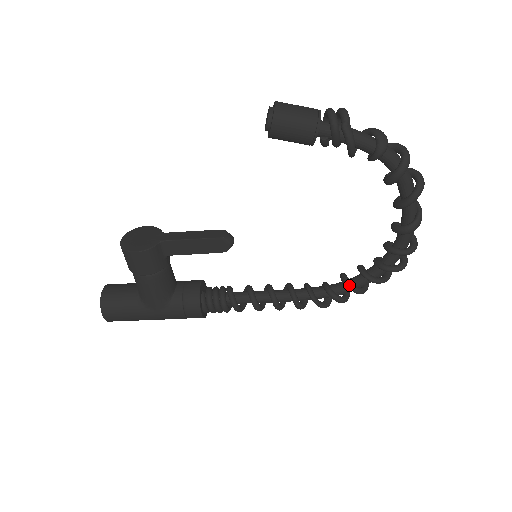
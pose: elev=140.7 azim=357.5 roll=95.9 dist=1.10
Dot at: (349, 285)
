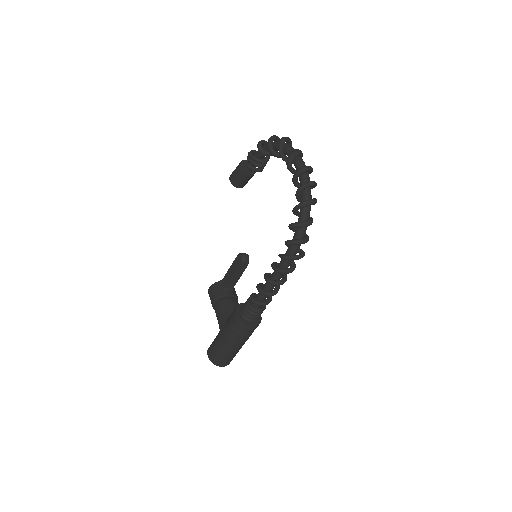
Dot at: (288, 226)
